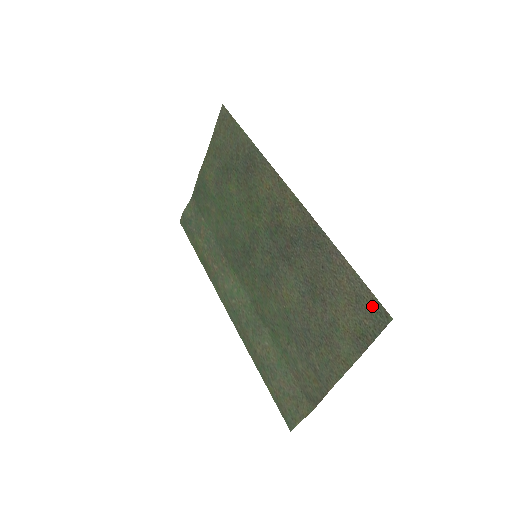
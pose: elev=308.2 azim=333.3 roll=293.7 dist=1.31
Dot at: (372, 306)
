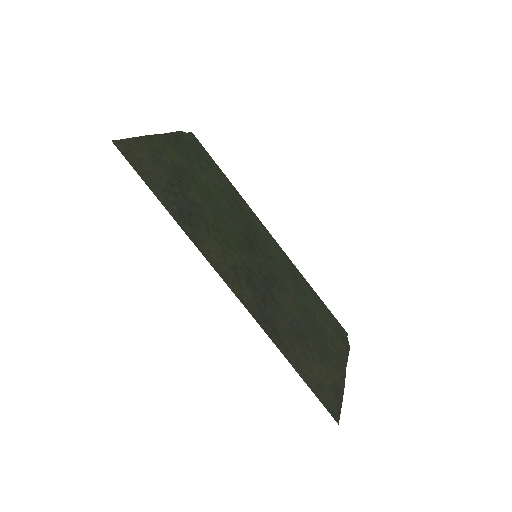
Dot at: (326, 403)
